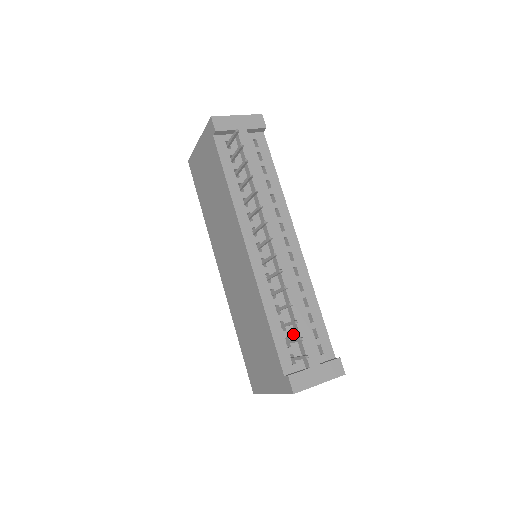
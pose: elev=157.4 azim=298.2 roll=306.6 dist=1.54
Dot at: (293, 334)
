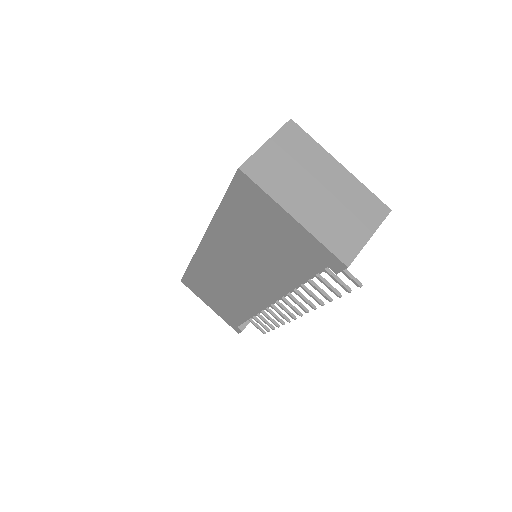
Dot at: occluded
